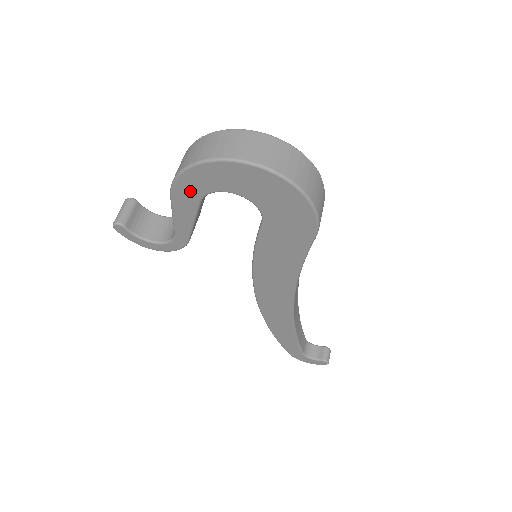
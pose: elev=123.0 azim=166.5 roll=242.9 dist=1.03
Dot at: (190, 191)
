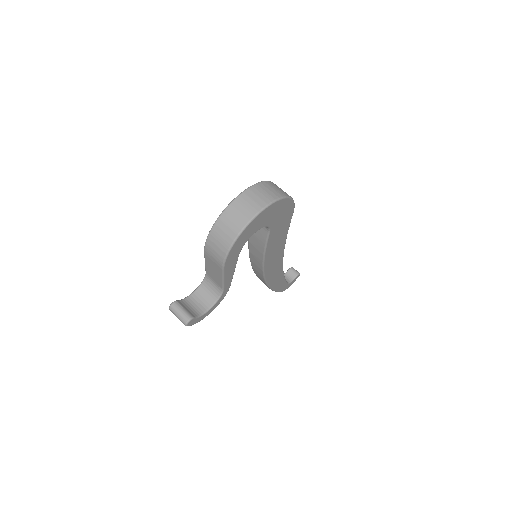
Dot at: (235, 254)
